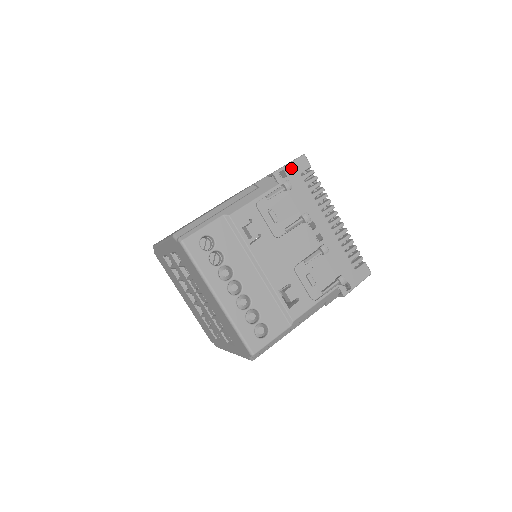
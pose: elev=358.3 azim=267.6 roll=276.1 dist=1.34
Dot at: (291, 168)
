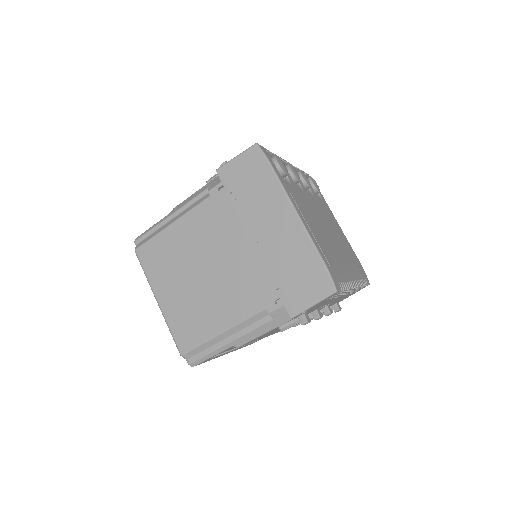
Dot at: occluded
